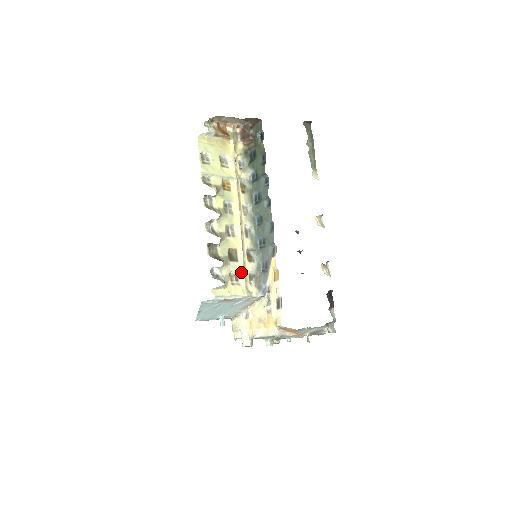
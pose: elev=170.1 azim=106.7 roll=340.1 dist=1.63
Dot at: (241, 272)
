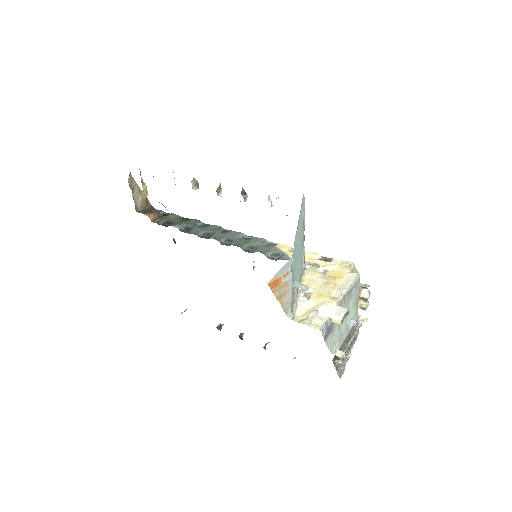
Dot at: occluded
